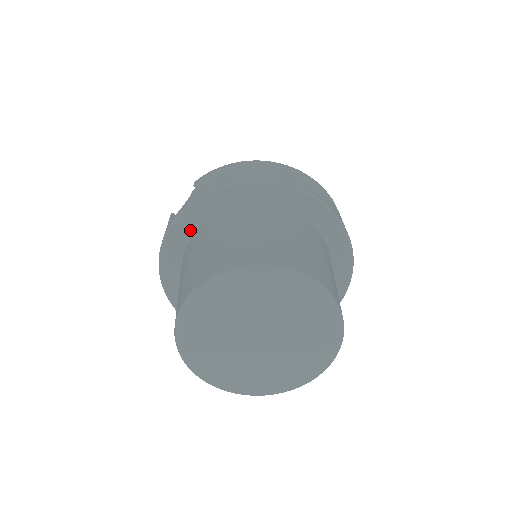
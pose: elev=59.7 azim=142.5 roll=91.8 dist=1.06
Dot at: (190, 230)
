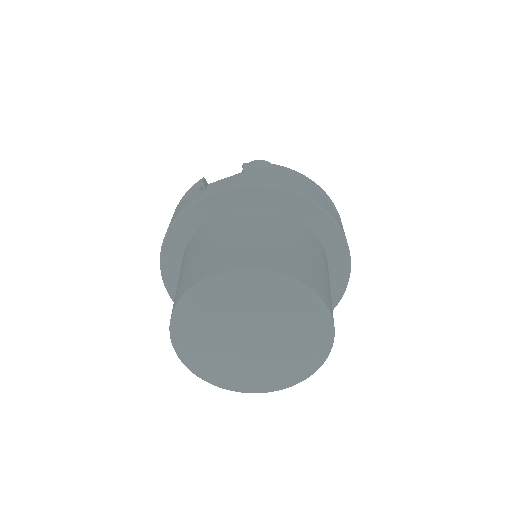
Dot at: (225, 206)
